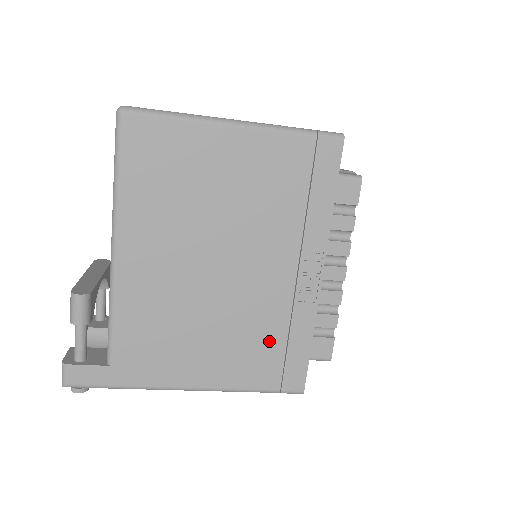
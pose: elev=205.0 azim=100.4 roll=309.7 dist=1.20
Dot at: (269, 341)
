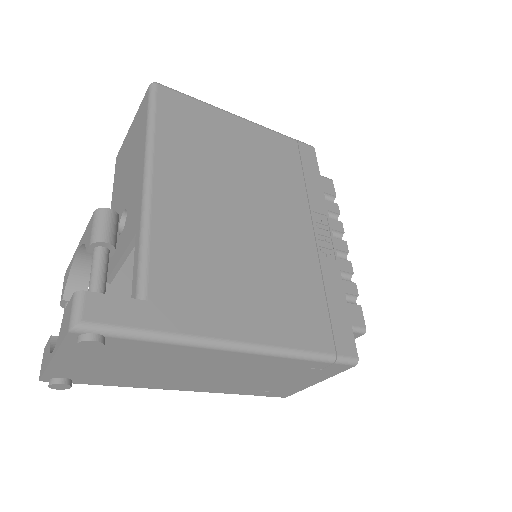
Dot at: (309, 294)
